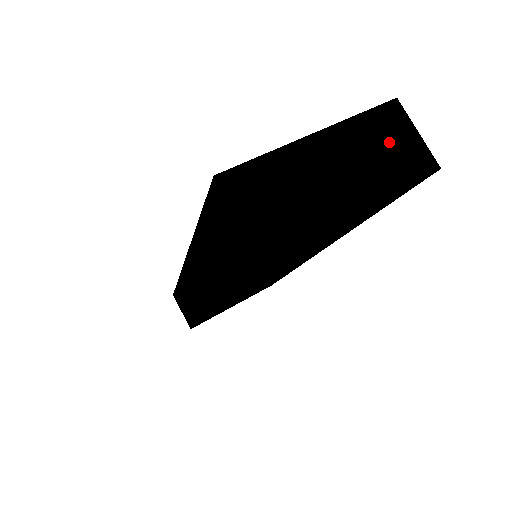
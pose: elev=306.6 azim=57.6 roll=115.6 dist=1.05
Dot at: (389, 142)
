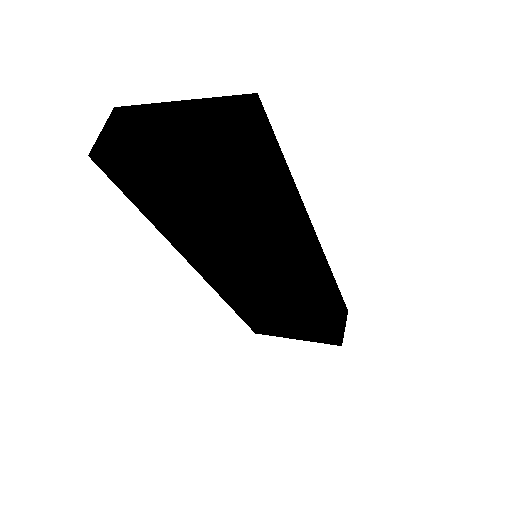
Dot at: (220, 119)
